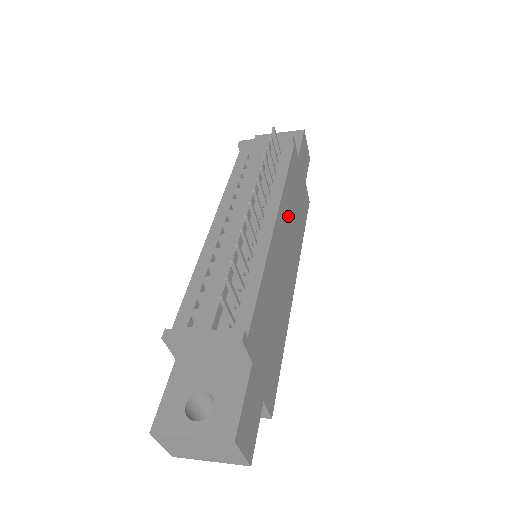
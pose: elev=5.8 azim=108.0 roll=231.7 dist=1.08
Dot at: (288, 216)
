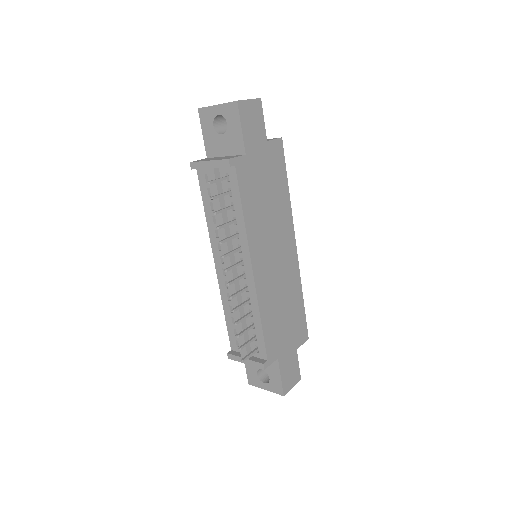
Dot at: (262, 229)
